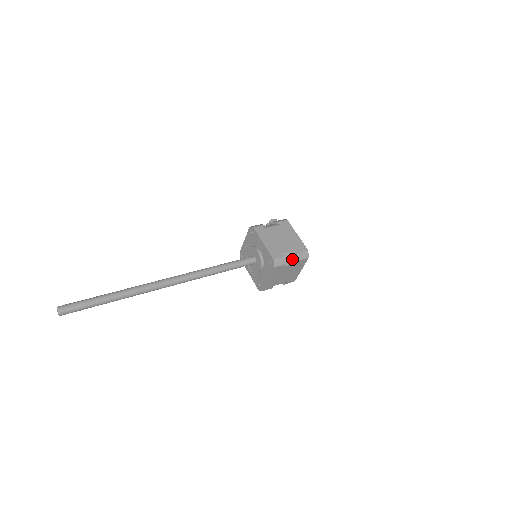
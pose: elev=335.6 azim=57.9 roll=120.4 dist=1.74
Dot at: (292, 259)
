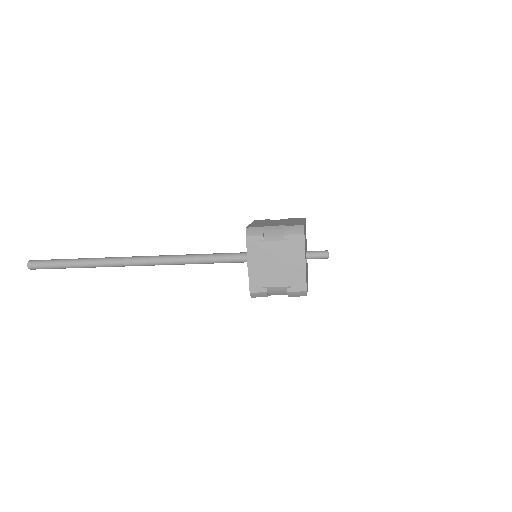
Dot at: (278, 234)
